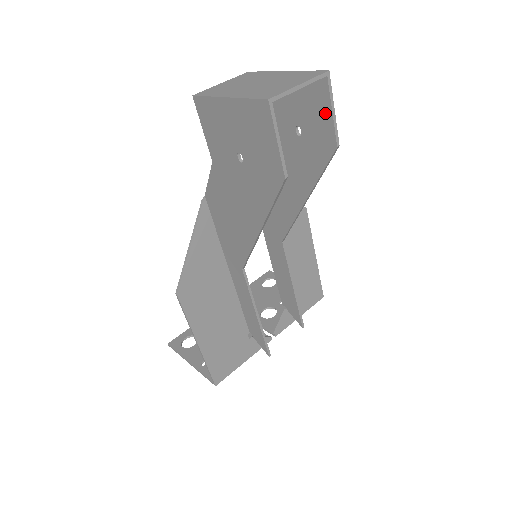
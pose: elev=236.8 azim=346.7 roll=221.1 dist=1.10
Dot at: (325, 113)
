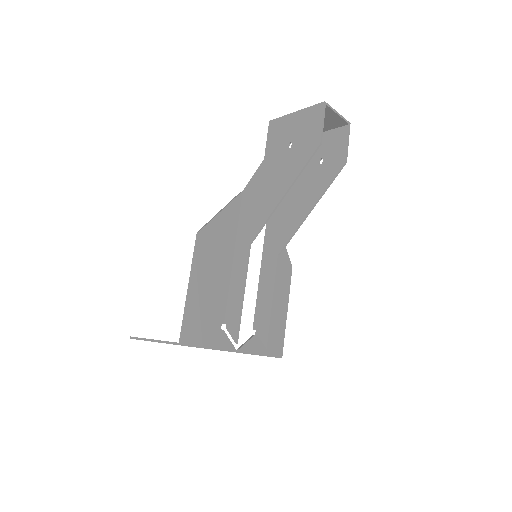
Dot at: (343, 144)
